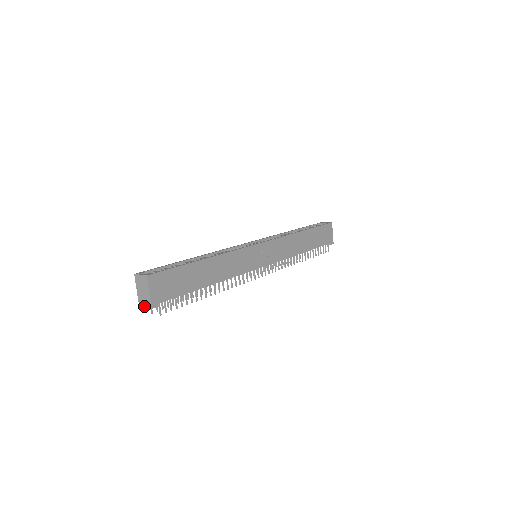
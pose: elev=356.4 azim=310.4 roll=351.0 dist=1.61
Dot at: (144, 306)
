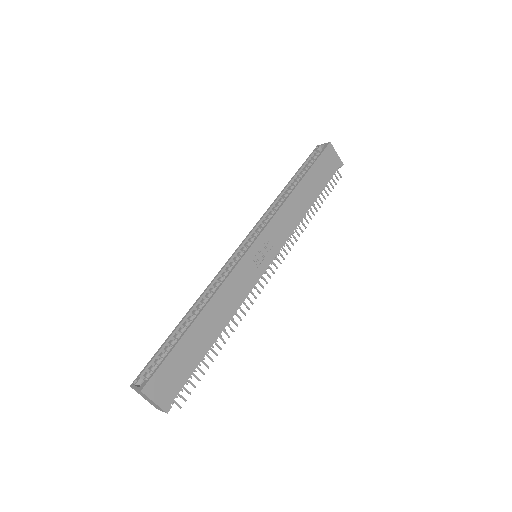
Dot at: occluded
